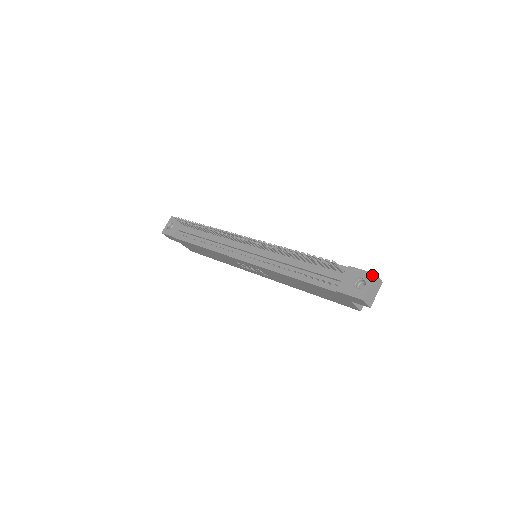
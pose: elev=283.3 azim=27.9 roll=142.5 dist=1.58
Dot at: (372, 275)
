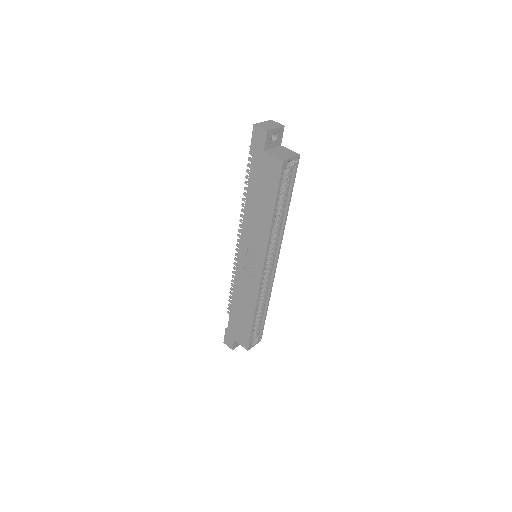
Dot at: occluded
